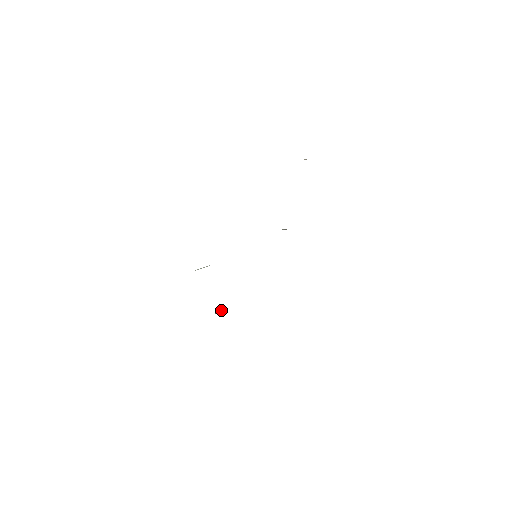
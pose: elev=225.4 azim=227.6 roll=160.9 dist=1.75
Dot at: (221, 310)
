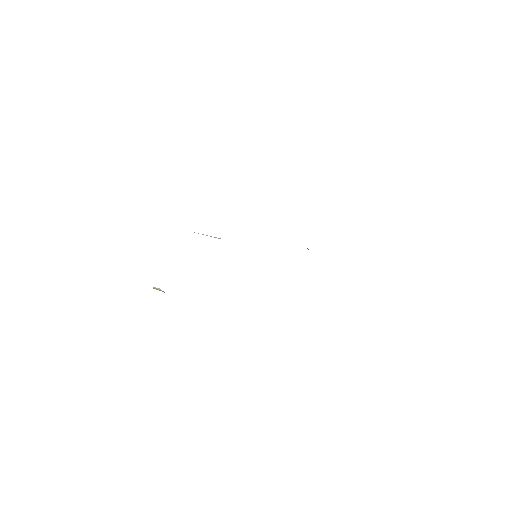
Dot at: (159, 288)
